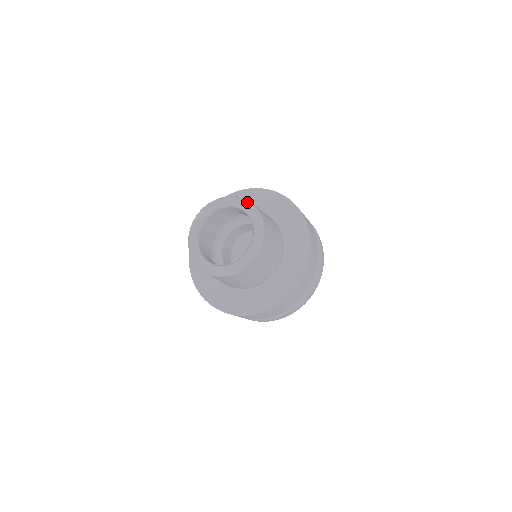
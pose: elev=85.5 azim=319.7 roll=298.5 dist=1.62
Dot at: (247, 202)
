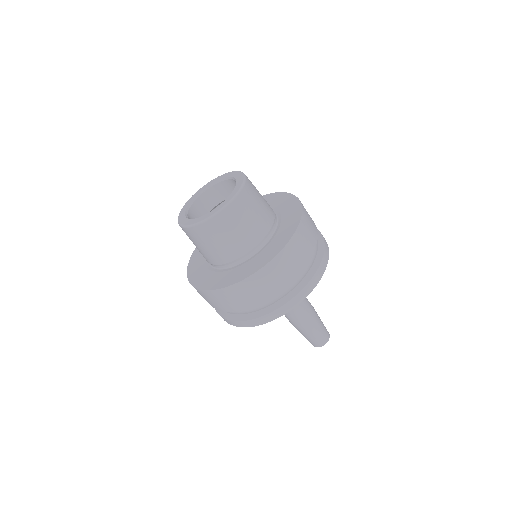
Dot at: (211, 180)
